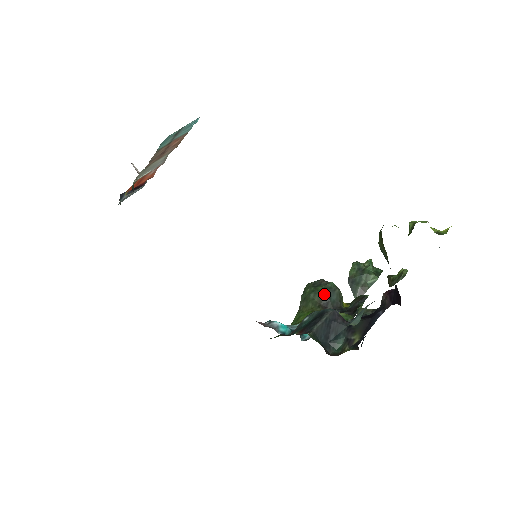
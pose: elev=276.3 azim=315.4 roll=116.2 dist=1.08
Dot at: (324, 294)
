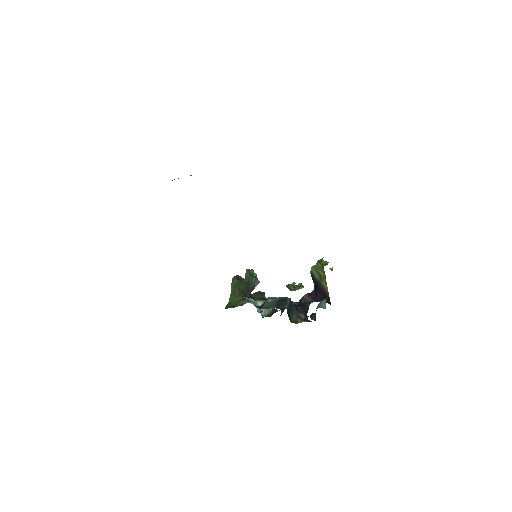
Dot at: (246, 286)
